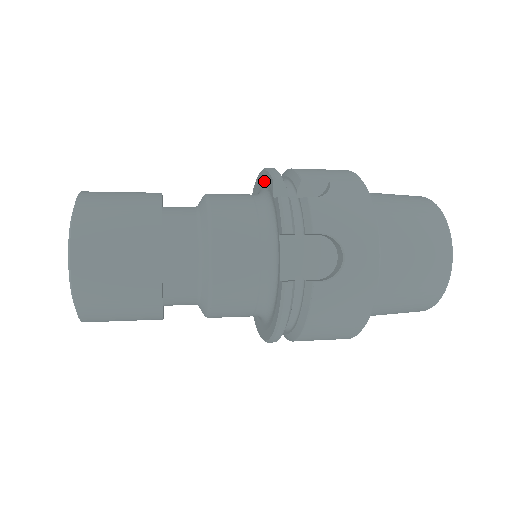
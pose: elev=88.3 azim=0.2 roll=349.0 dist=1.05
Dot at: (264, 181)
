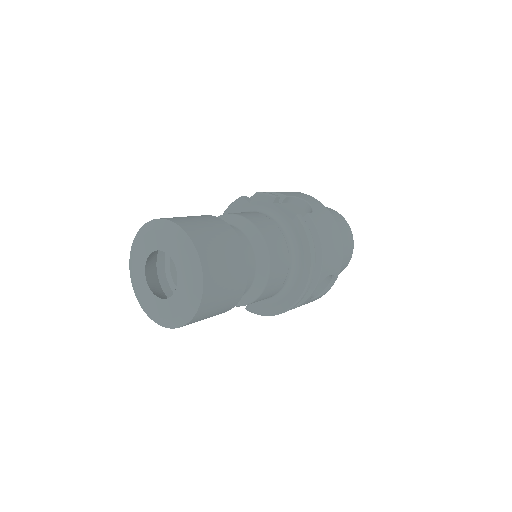
Dot at: occluded
